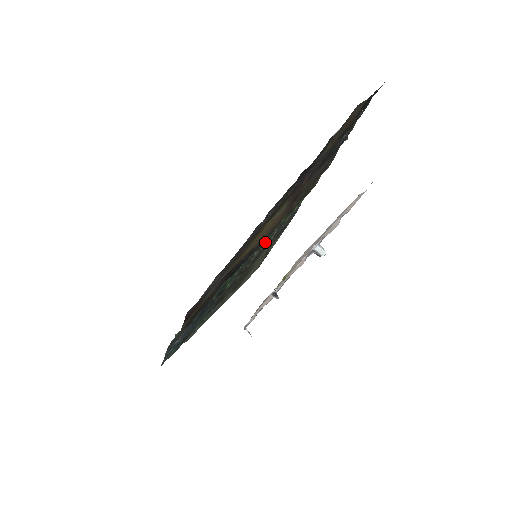
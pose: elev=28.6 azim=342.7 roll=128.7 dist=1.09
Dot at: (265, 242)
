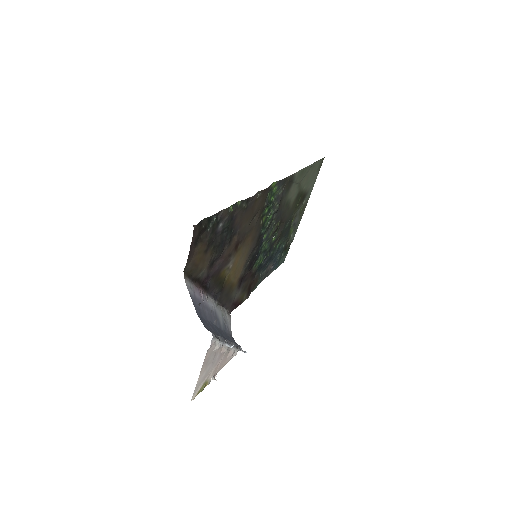
Dot at: (270, 220)
